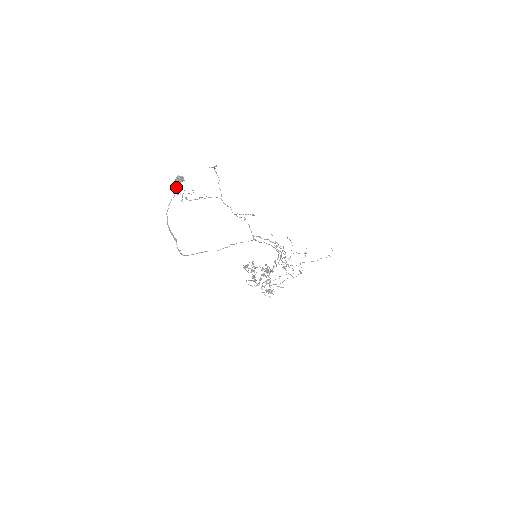
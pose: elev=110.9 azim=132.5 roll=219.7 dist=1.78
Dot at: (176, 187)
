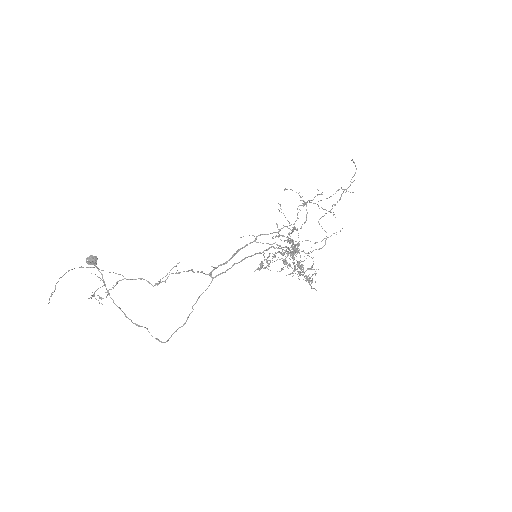
Dot at: occluded
